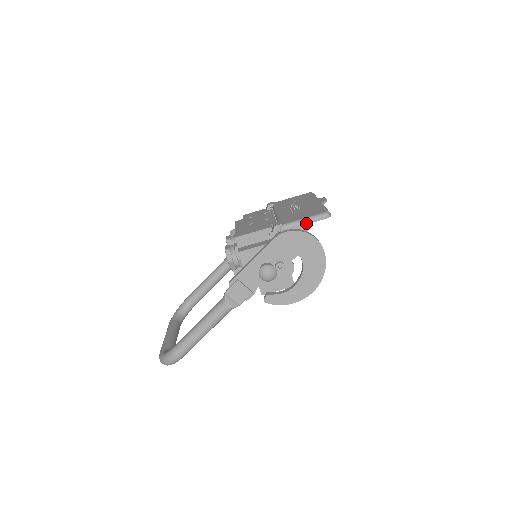
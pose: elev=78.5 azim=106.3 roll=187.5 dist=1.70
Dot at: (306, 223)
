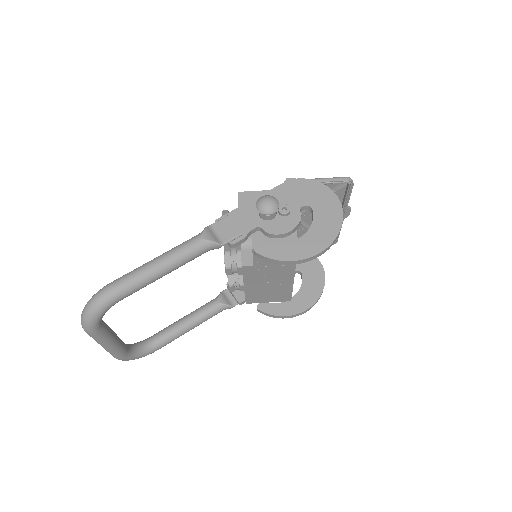
Dot at: (324, 181)
